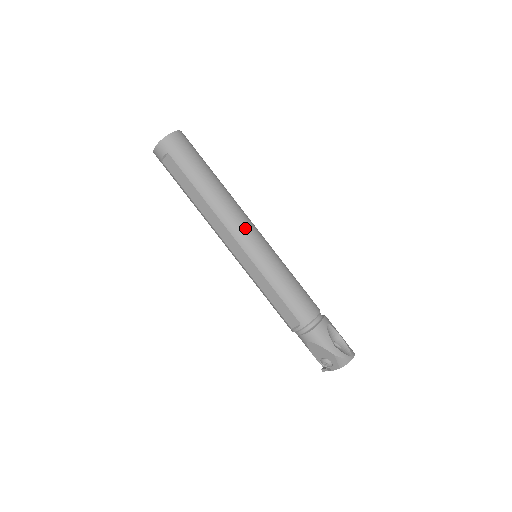
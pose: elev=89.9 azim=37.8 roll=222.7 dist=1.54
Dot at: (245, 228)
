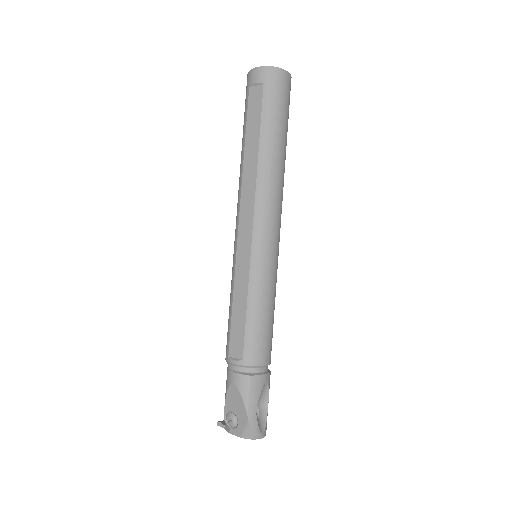
Dot at: (272, 219)
